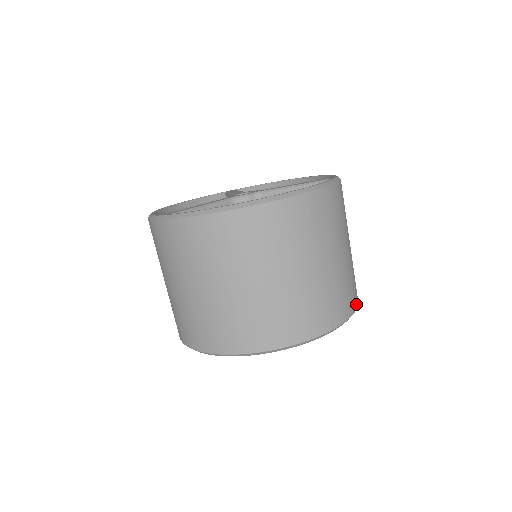
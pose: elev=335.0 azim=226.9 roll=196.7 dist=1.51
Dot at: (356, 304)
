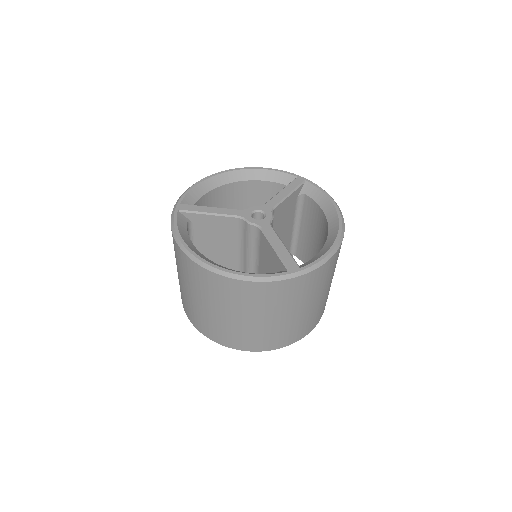
Dot at: (281, 346)
